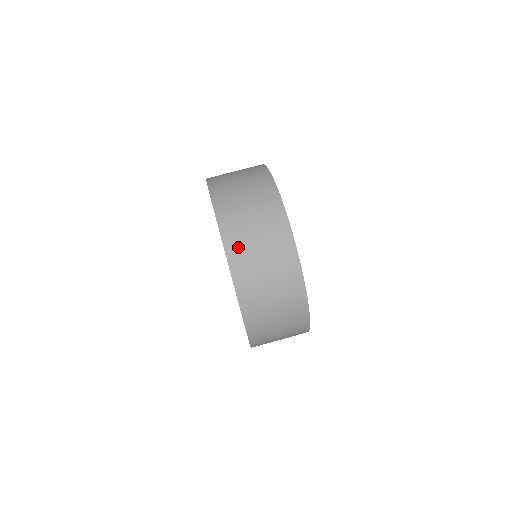
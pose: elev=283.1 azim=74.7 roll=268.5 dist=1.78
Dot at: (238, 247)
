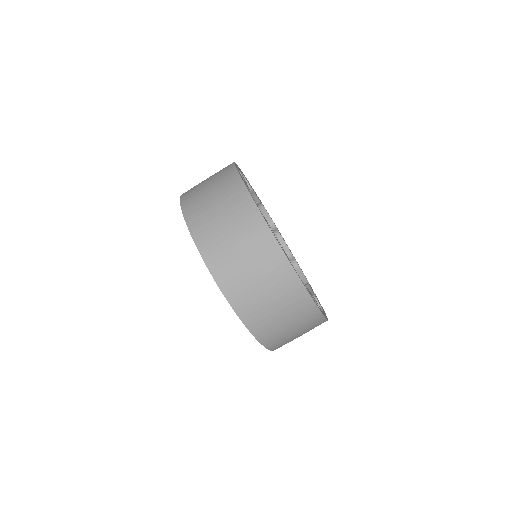
Dot at: (230, 278)
